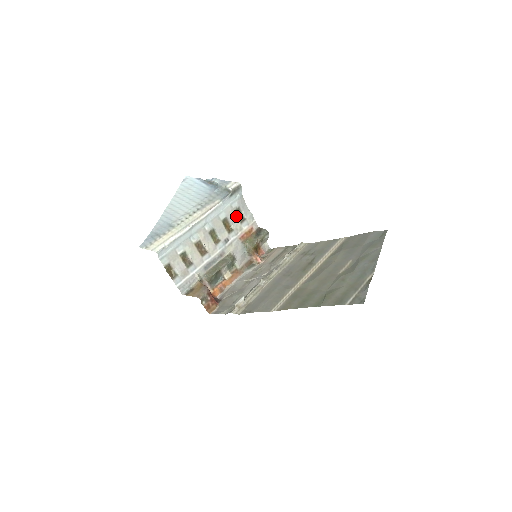
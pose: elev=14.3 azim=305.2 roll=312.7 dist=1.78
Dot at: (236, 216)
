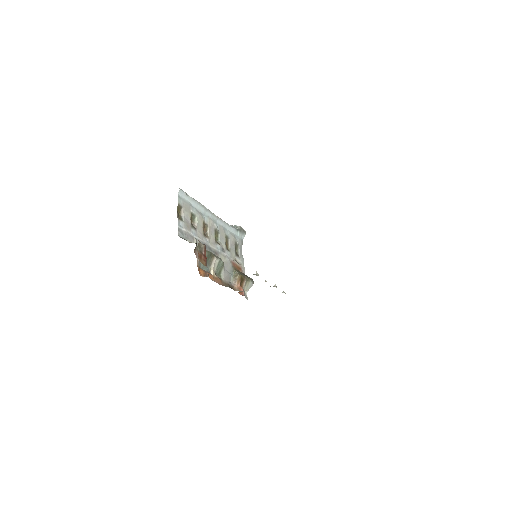
Dot at: (234, 247)
